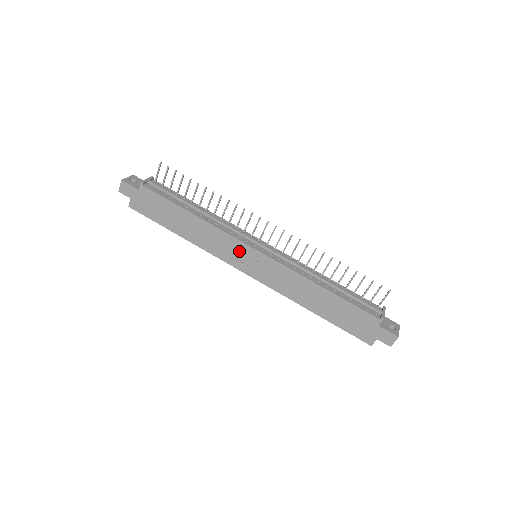
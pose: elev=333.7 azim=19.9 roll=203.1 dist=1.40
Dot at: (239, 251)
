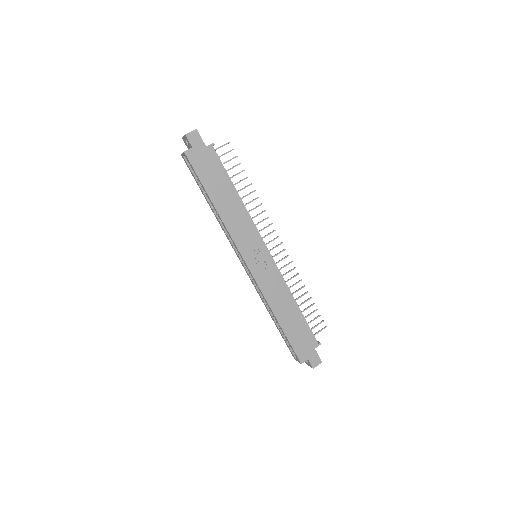
Dot at: (254, 244)
